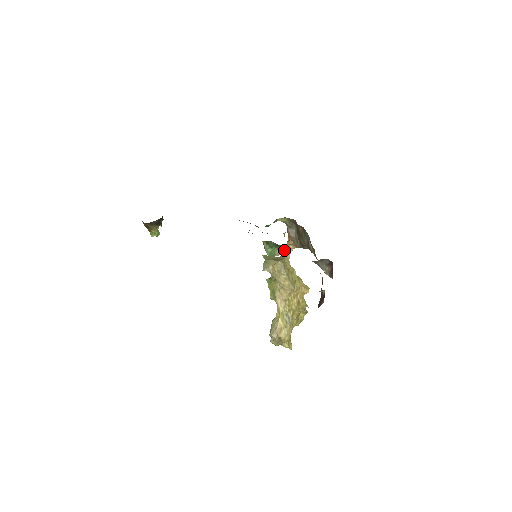
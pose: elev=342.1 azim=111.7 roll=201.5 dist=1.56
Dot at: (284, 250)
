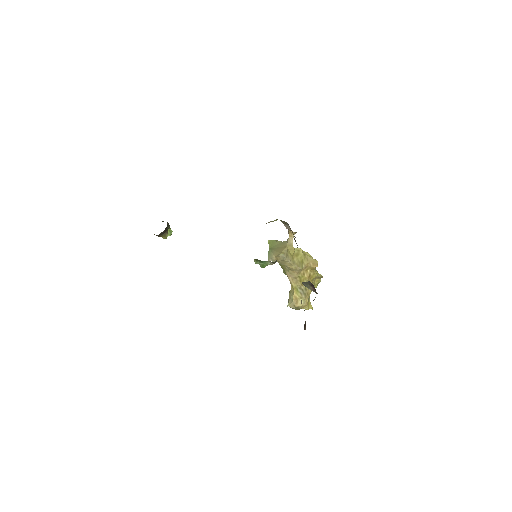
Dot at: (274, 263)
